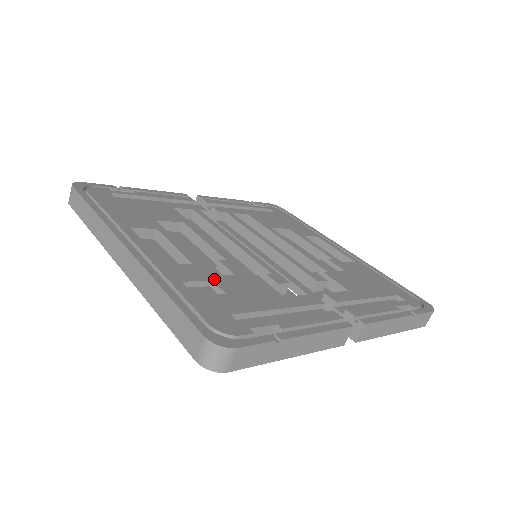
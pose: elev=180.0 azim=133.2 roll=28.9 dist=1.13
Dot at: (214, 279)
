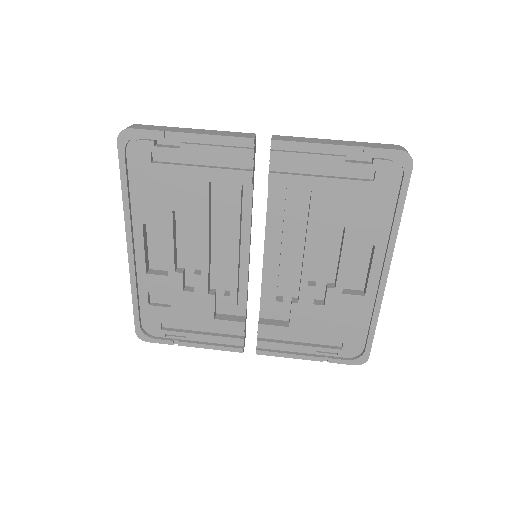
Dot at: (173, 293)
